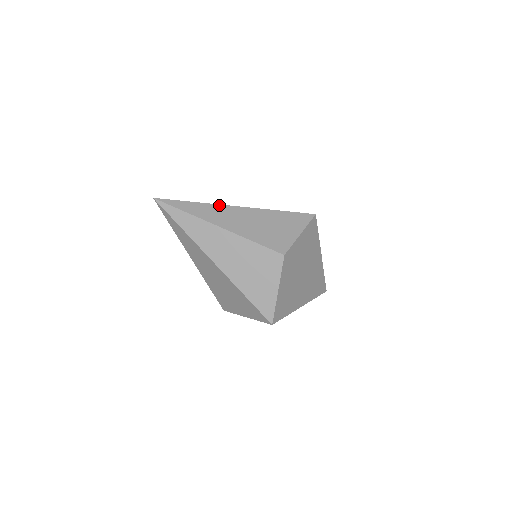
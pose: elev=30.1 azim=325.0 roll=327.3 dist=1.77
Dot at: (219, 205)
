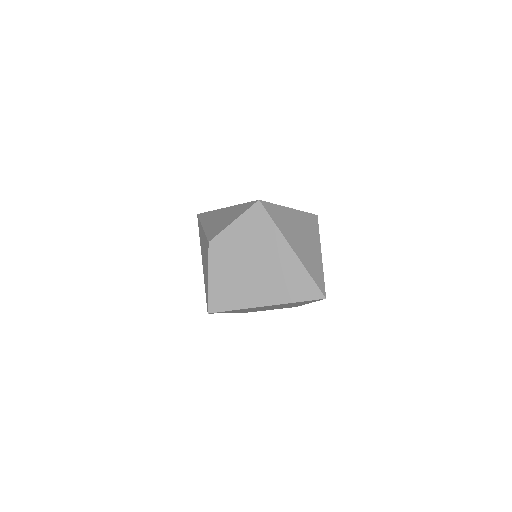
Dot at: (217, 210)
